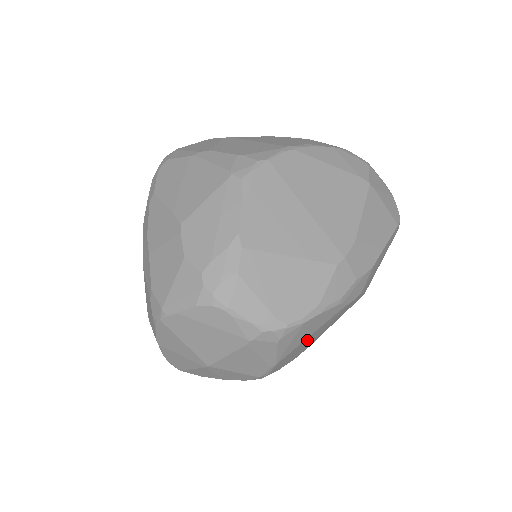
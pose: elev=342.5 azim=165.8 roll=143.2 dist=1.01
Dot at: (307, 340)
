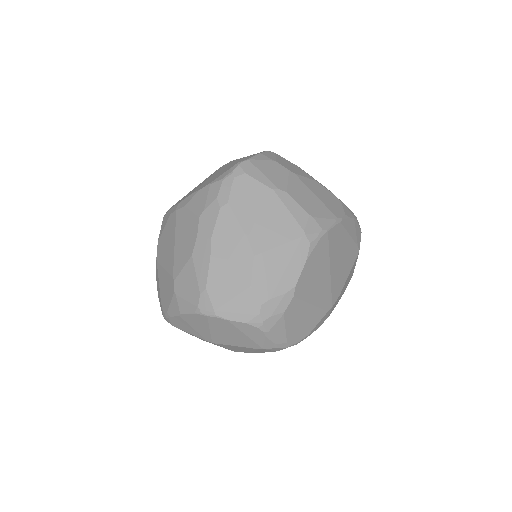
Dot at: occluded
